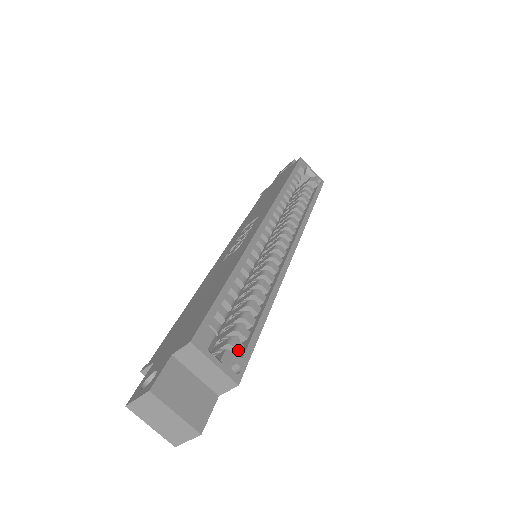
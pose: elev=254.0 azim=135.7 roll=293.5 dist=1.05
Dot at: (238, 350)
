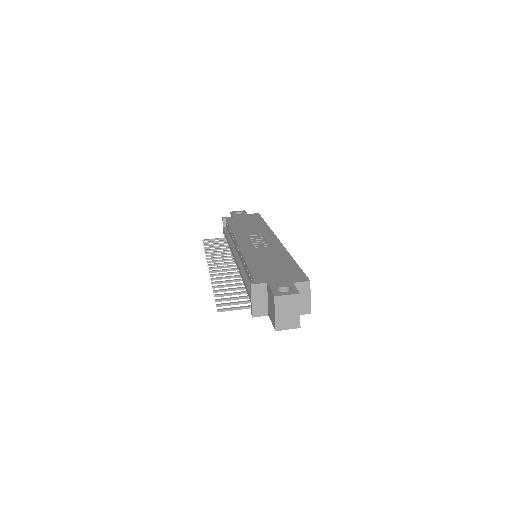
Dot at: occluded
